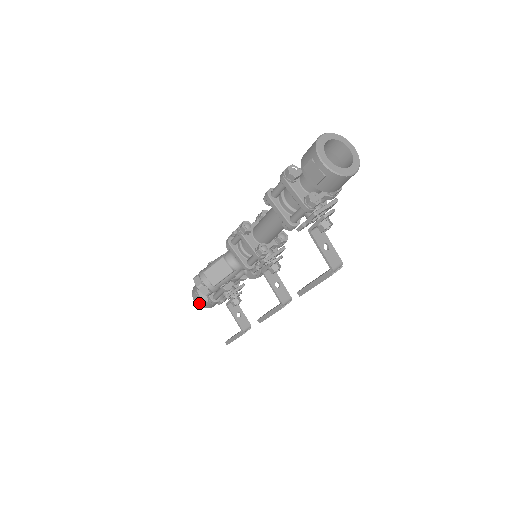
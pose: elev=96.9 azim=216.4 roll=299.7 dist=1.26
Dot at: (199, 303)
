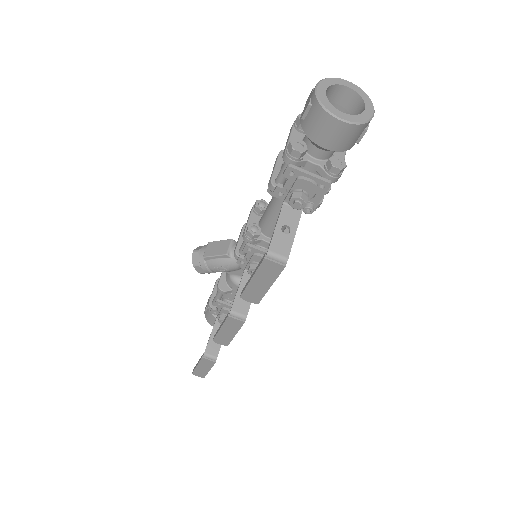
Dot at: (205, 308)
